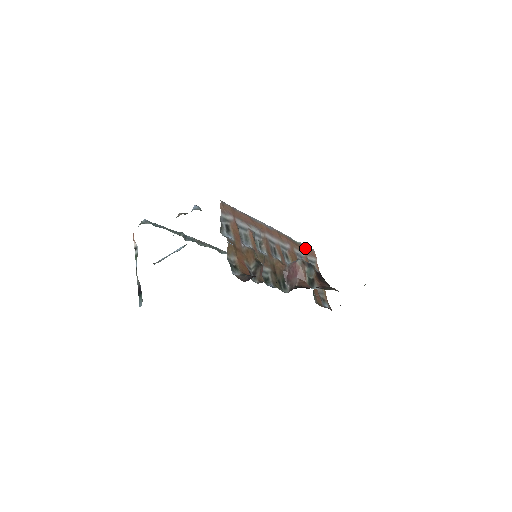
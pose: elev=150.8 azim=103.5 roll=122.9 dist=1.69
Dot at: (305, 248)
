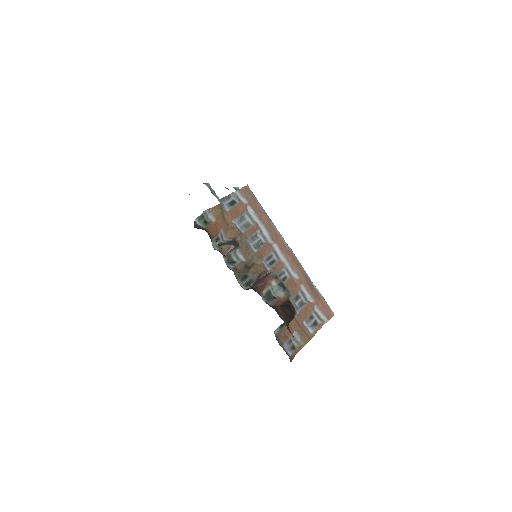
Dot at: (321, 300)
